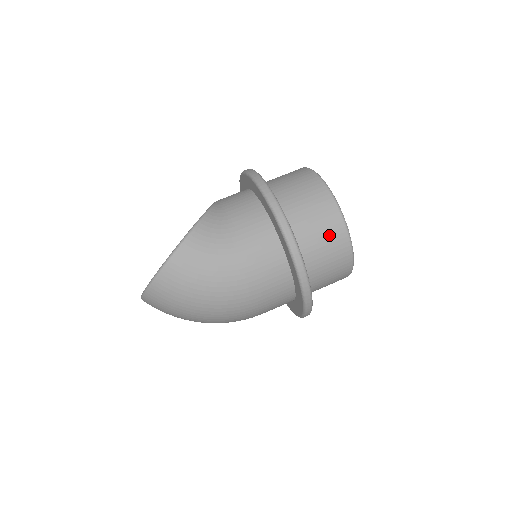
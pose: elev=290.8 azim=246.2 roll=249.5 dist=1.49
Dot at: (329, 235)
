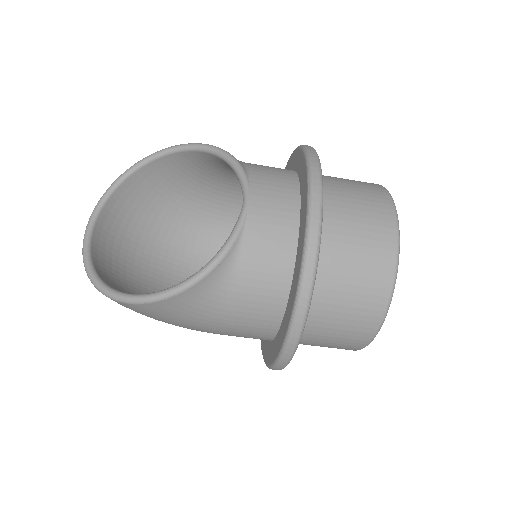
Dot at: (335, 347)
